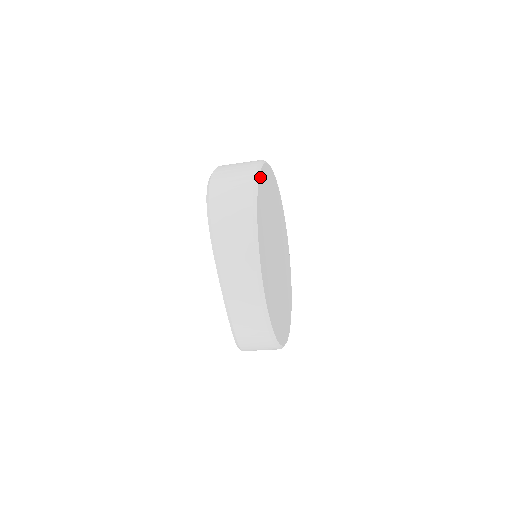
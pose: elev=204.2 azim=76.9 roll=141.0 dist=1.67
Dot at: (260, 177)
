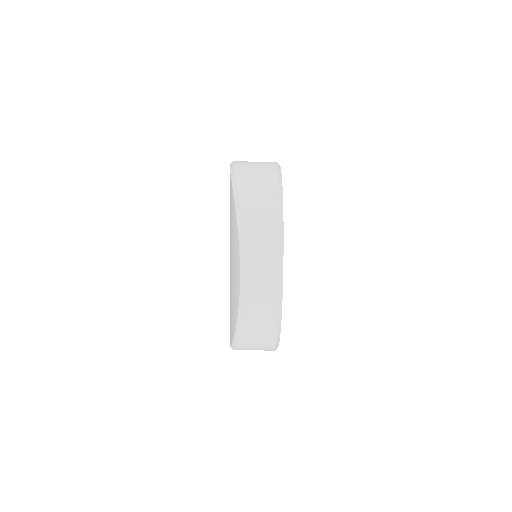
Dot at: occluded
